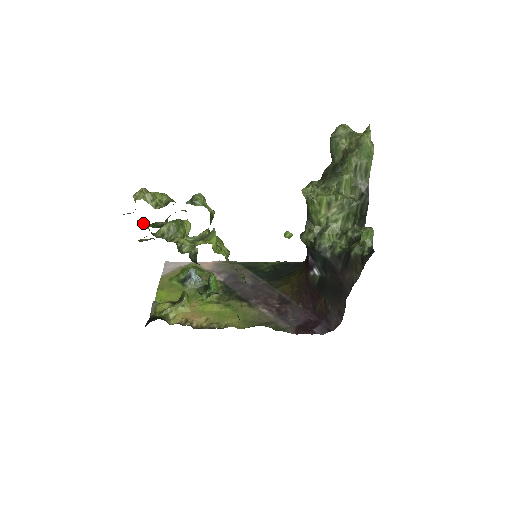
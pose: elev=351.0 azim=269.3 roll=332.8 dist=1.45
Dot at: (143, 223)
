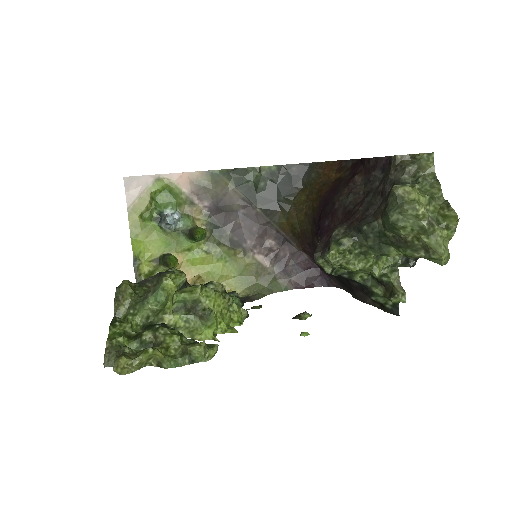
Dot at: (126, 343)
